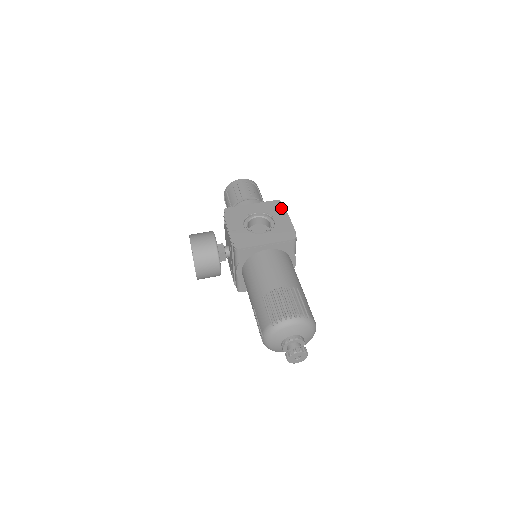
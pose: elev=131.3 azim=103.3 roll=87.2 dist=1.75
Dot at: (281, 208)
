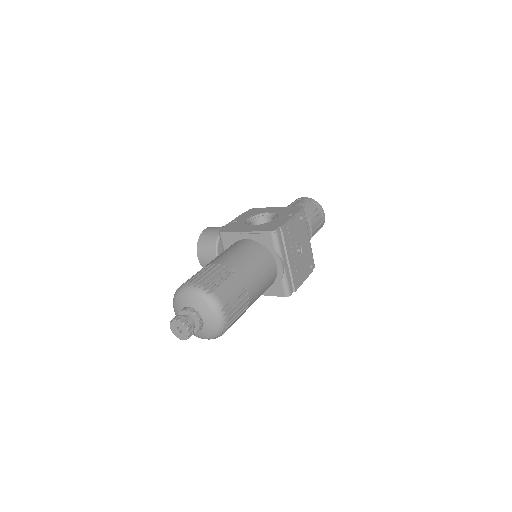
Dot at: (295, 211)
